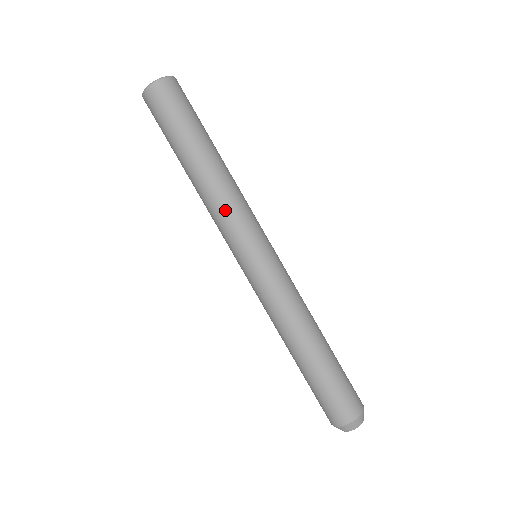
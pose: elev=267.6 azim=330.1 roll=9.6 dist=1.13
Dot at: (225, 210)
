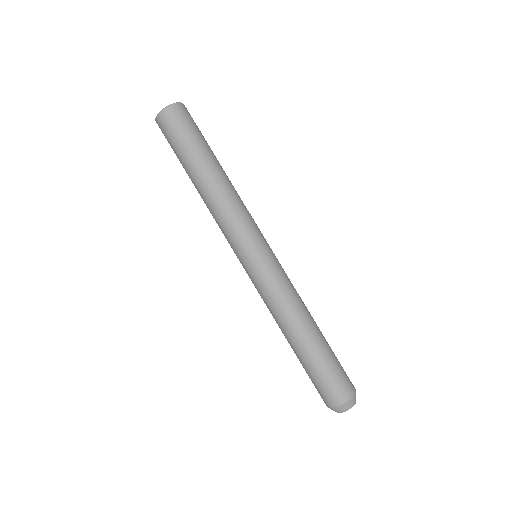
Dot at: (219, 222)
